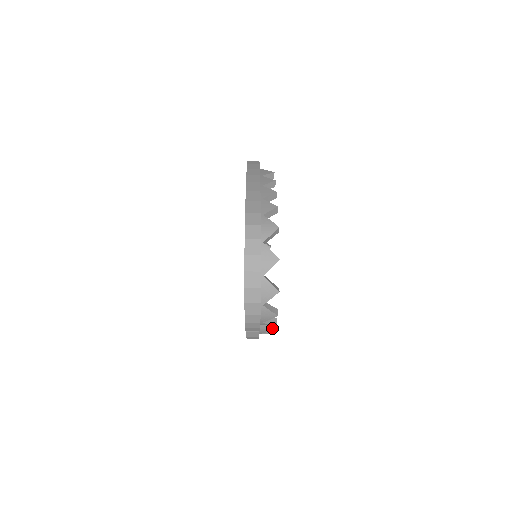
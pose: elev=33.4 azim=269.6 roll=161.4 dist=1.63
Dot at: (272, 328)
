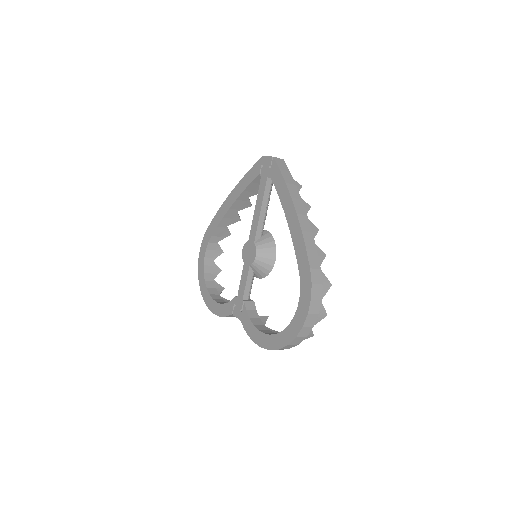
Dot at: occluded
